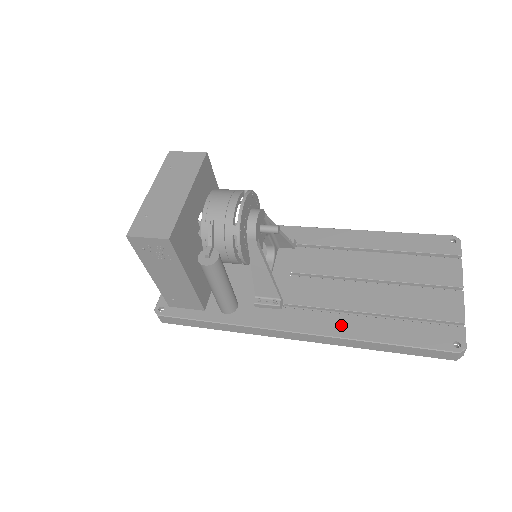
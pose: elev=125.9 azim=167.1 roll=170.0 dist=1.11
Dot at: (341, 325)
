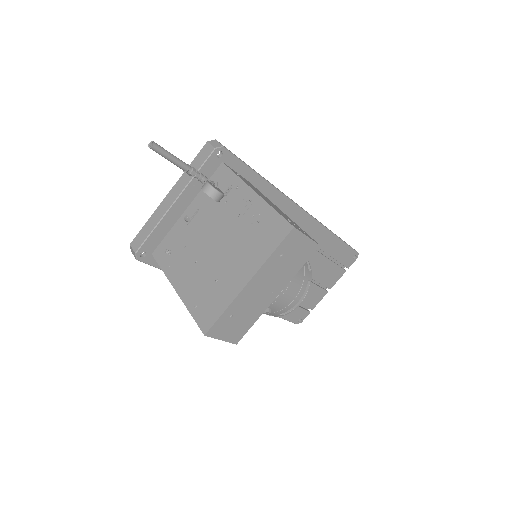
Dot at: occluded
